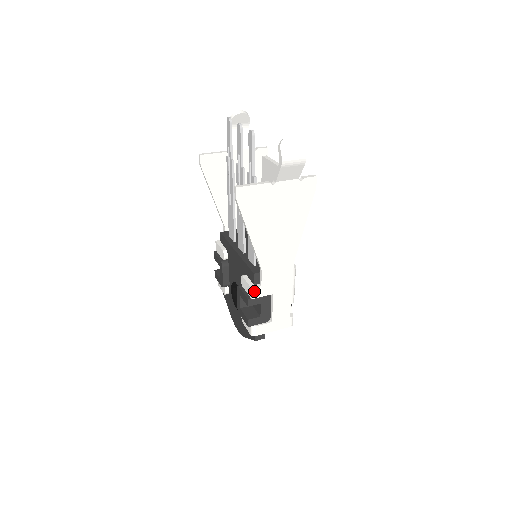
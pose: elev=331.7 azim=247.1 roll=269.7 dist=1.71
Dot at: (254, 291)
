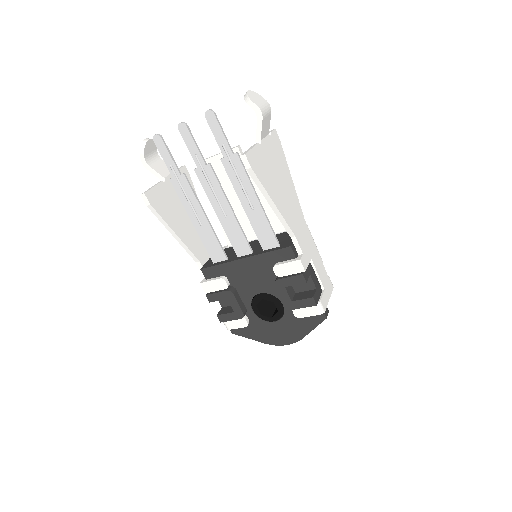
Dot at: (302, 262)
